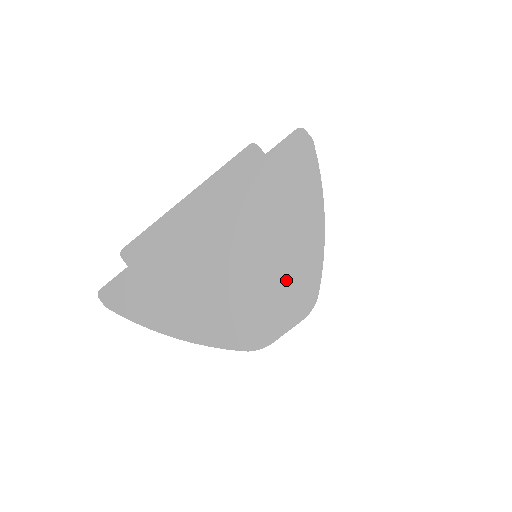
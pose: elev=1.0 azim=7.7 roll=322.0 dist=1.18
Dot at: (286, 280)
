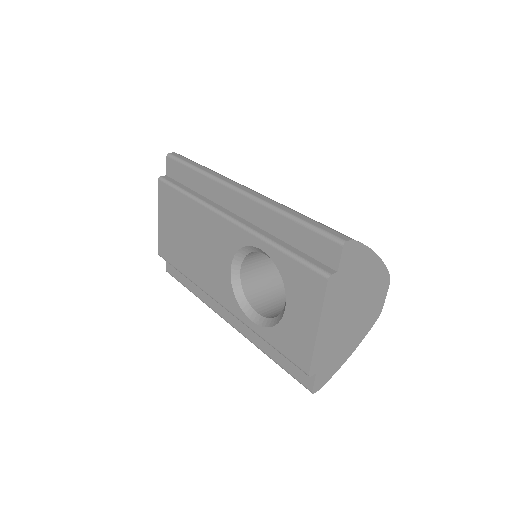
Dot at: (376, 288)
